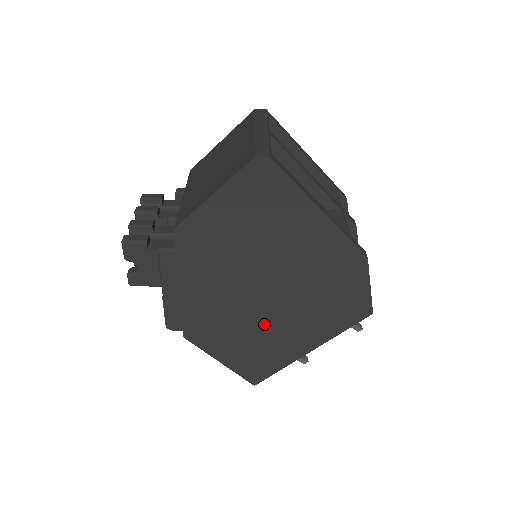
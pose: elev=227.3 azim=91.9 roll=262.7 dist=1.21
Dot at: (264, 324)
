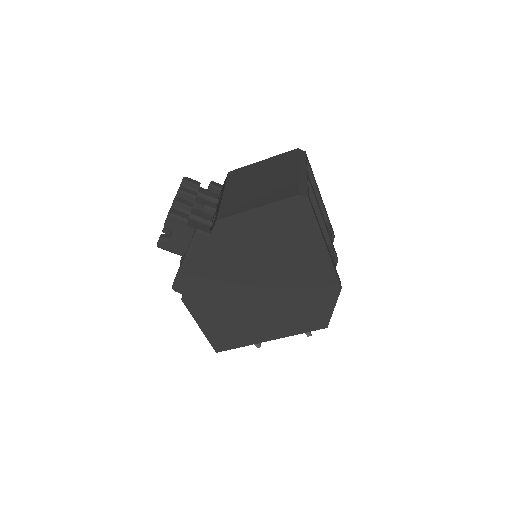
Dot at: (247, 309)
